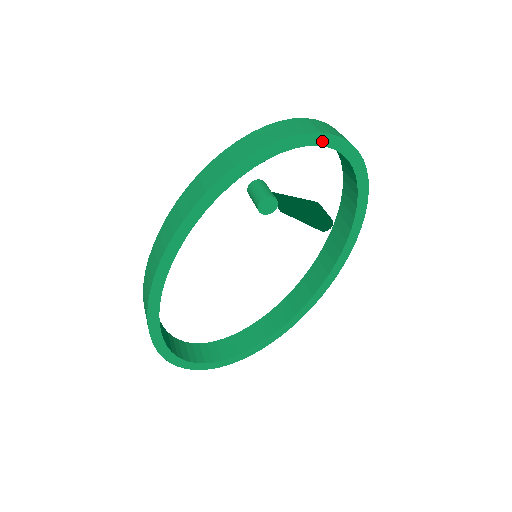
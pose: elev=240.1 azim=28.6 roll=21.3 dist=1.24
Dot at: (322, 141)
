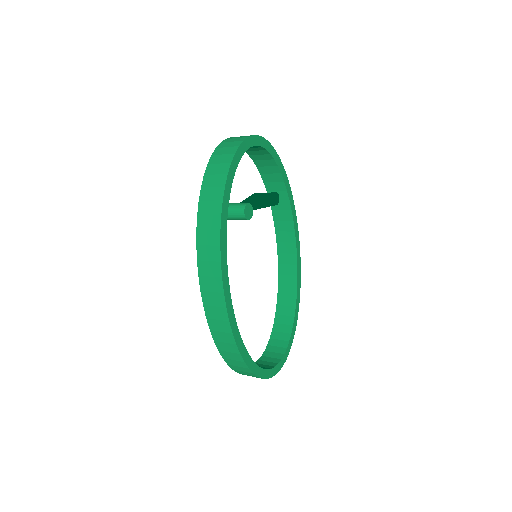
Dot at: (247, 145)
